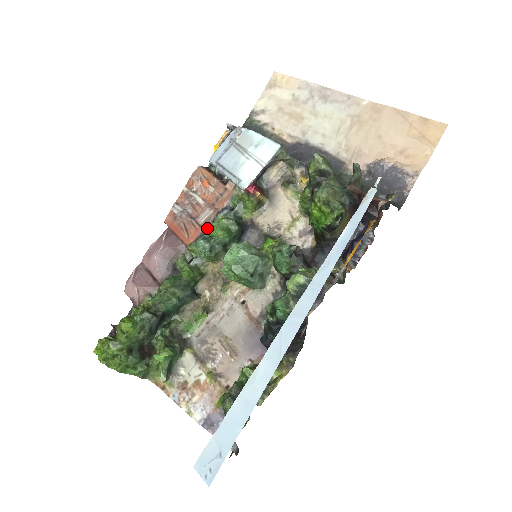
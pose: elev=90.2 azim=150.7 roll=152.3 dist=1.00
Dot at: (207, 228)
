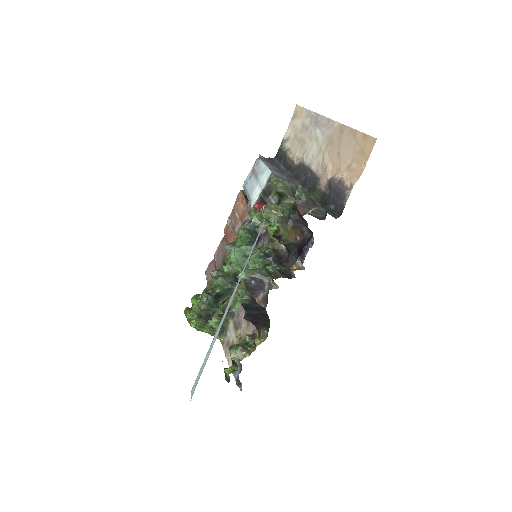
Dot at: occluded
